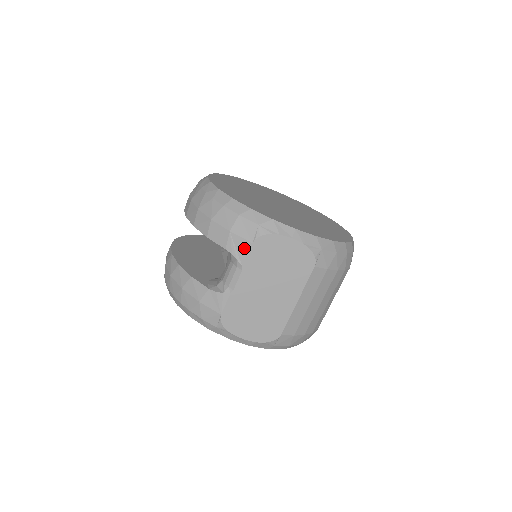
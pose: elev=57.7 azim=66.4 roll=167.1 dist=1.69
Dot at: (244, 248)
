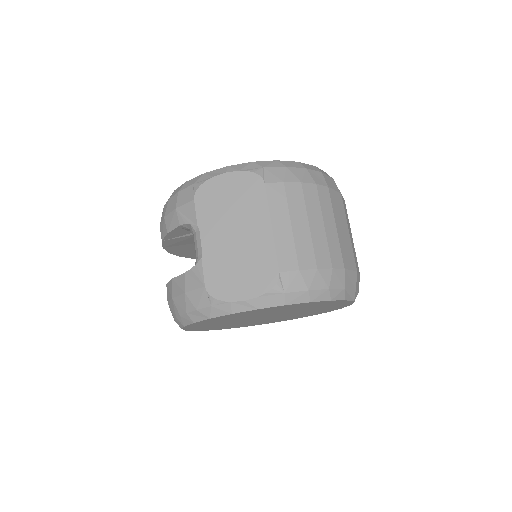
Dot at: (191, 210)
